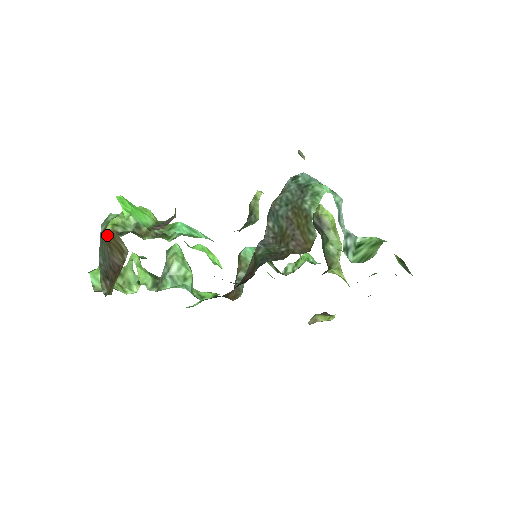
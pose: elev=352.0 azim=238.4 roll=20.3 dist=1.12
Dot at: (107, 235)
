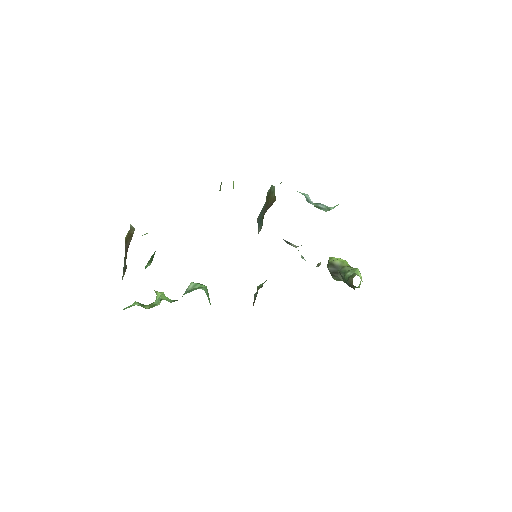
Dot at: (126, 238)
